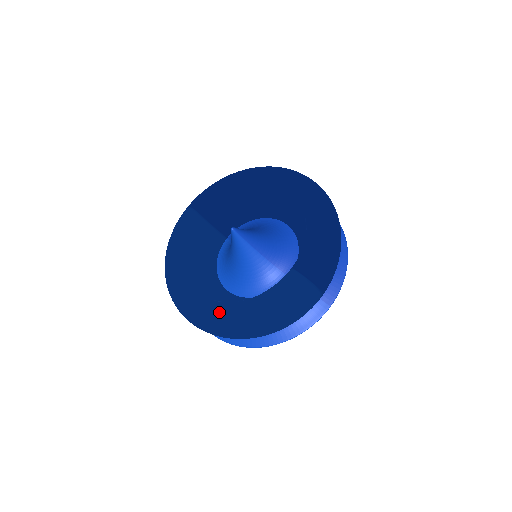
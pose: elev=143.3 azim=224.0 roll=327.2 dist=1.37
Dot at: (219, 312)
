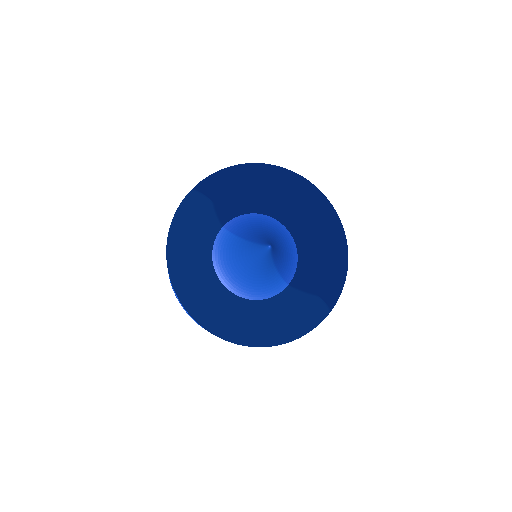
Dot at: (249, 329)
